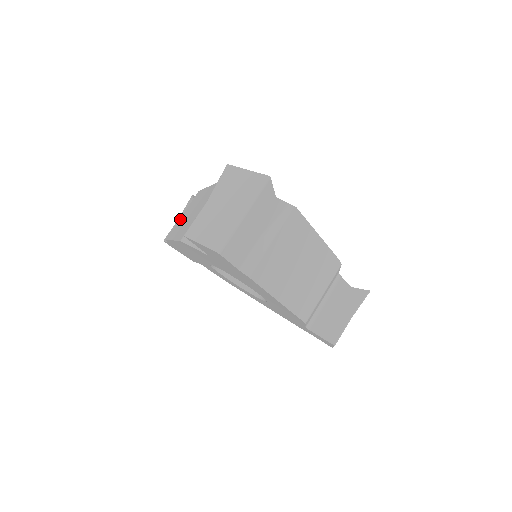
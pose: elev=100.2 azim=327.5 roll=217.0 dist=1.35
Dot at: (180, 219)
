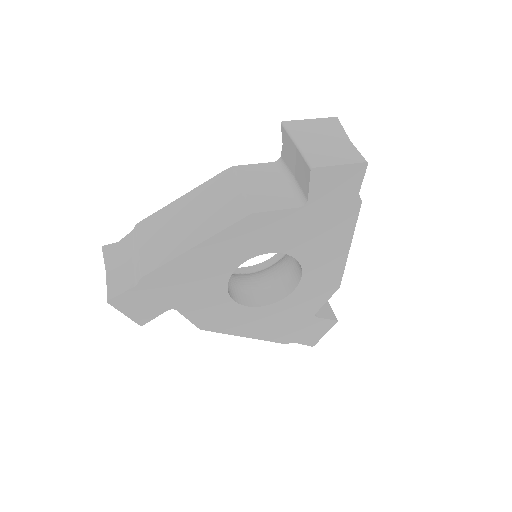
Dot at: (149, 247)
